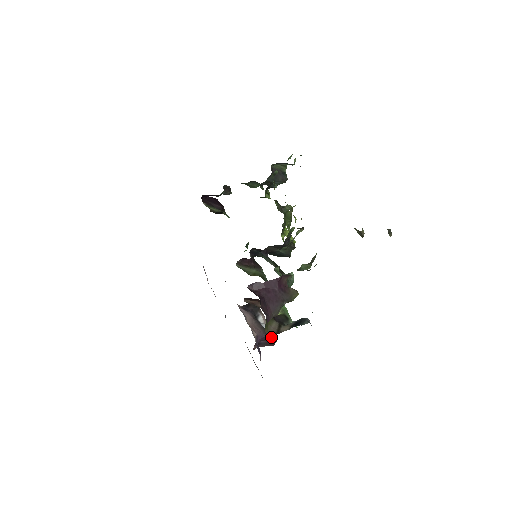
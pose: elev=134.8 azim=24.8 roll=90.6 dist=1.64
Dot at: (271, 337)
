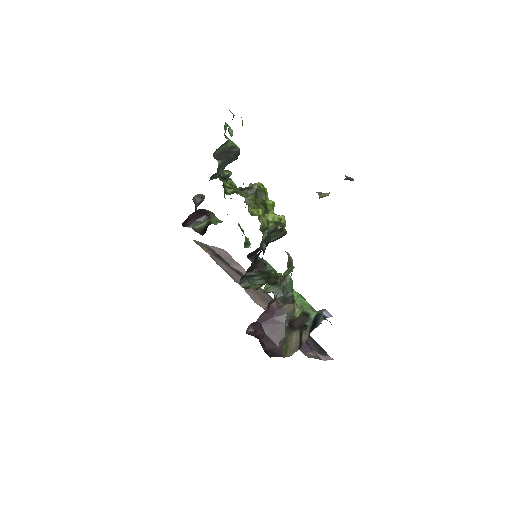
Dot at: occluded
